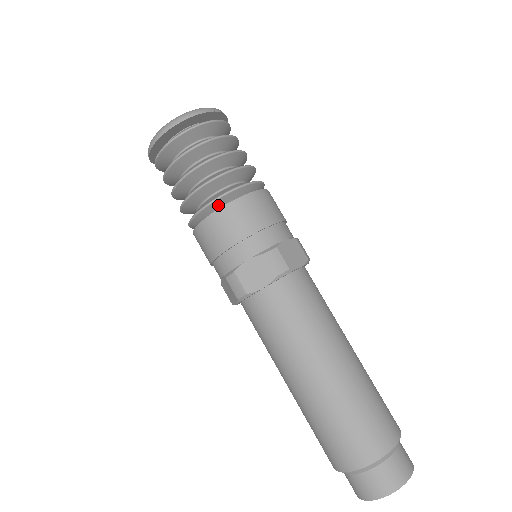
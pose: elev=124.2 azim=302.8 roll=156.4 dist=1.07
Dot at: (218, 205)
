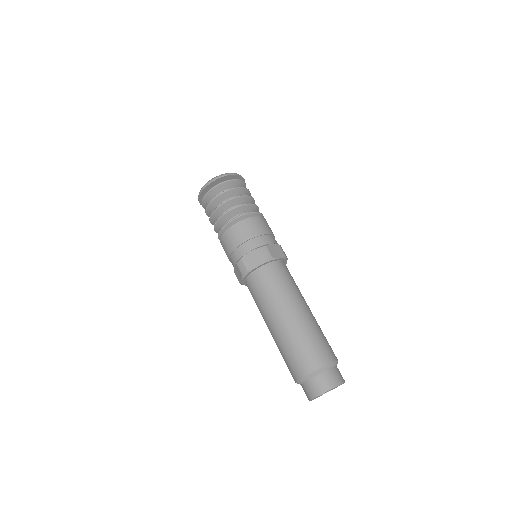
Dot at: (235, 223)
